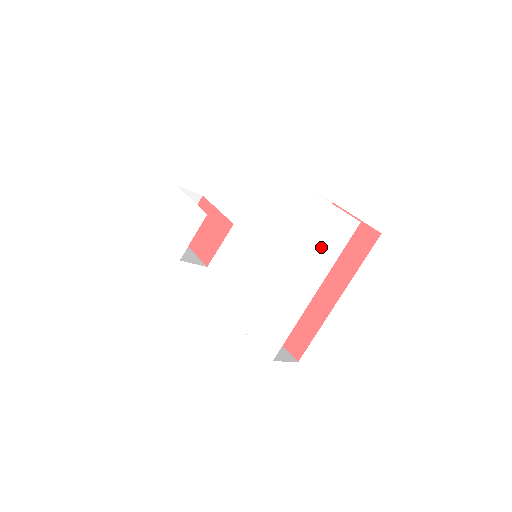
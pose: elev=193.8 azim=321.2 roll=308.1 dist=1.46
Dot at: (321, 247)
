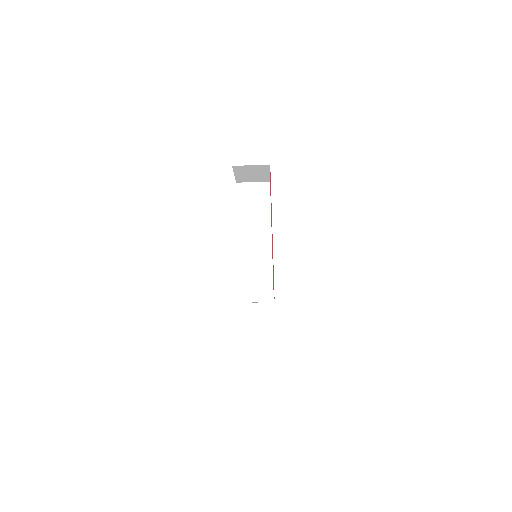
Dot at: occluded
